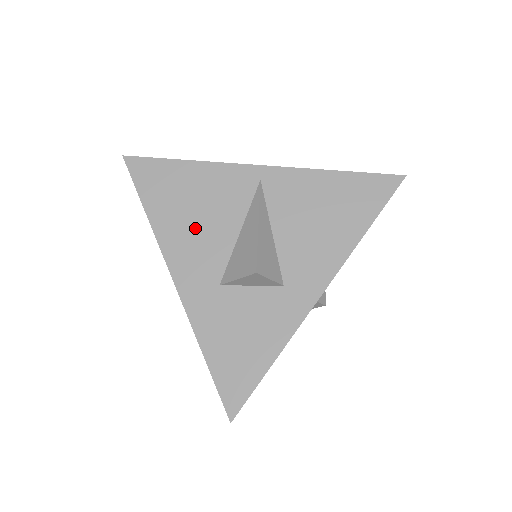
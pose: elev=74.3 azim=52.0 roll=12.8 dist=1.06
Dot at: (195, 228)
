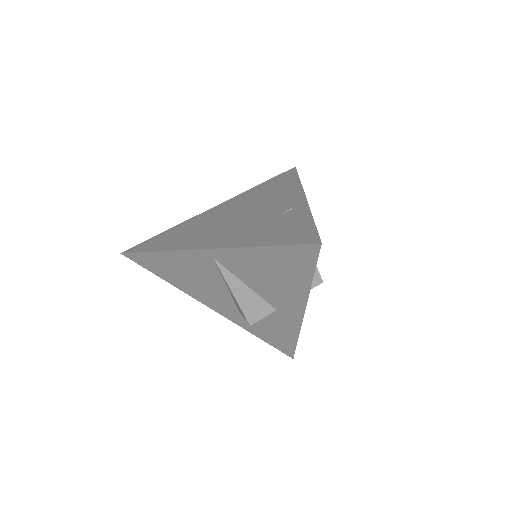
Dot at: (199, 286)
